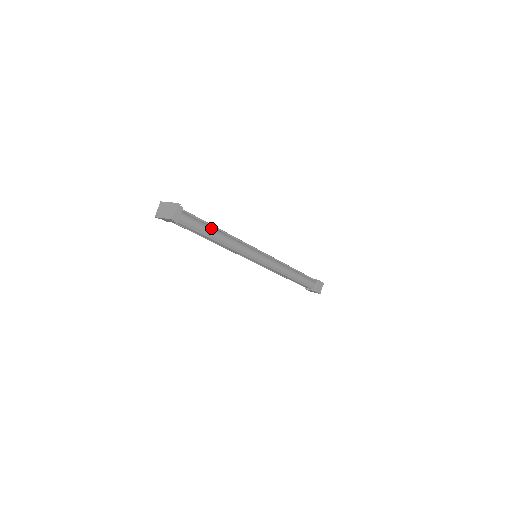
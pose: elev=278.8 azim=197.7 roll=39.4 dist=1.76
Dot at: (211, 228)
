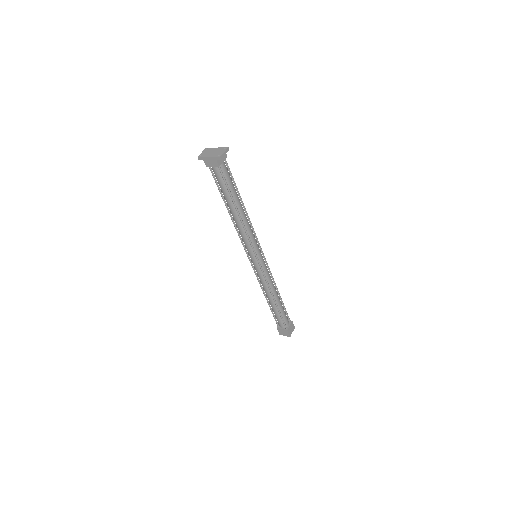
Dot at: occluded
